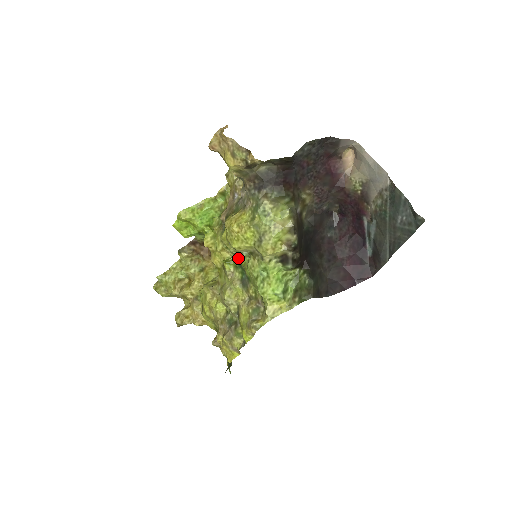
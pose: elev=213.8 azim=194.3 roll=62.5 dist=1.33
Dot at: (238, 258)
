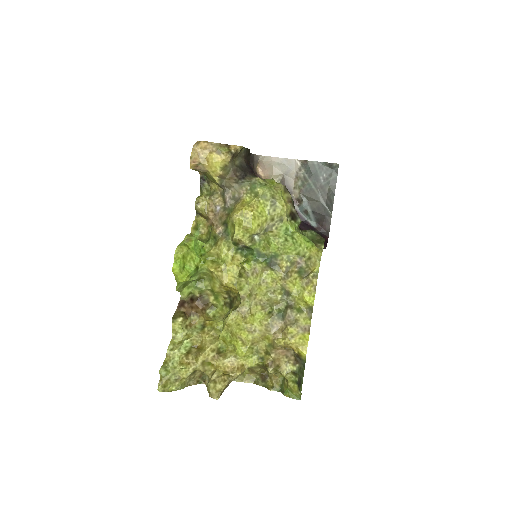
Dot at: (253, 250)
